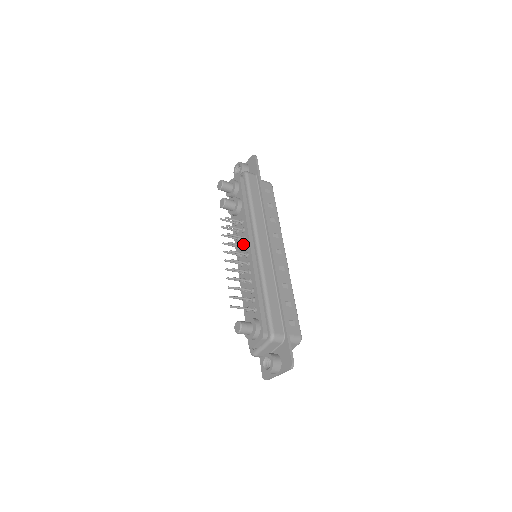
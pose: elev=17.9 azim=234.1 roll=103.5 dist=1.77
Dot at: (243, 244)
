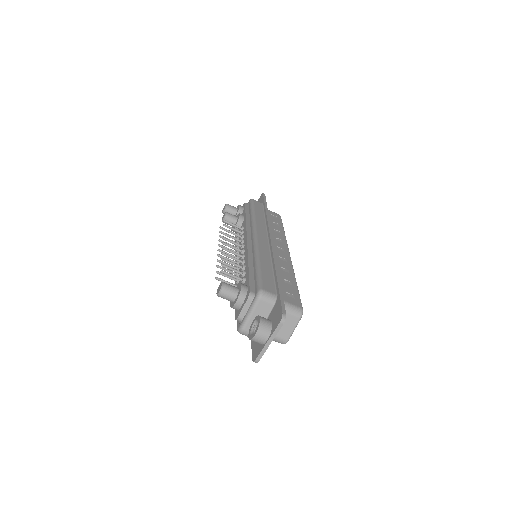
Dot at: (240, 240)
